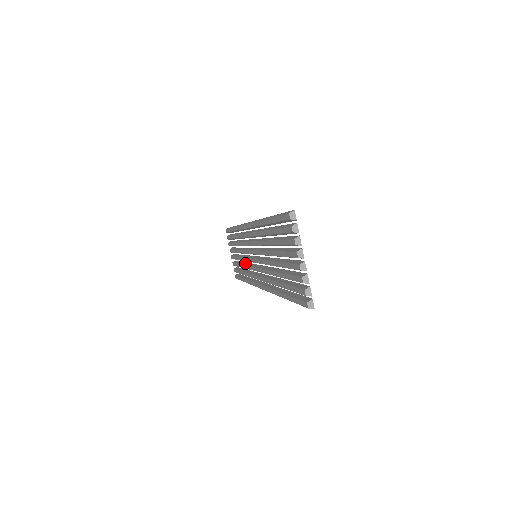
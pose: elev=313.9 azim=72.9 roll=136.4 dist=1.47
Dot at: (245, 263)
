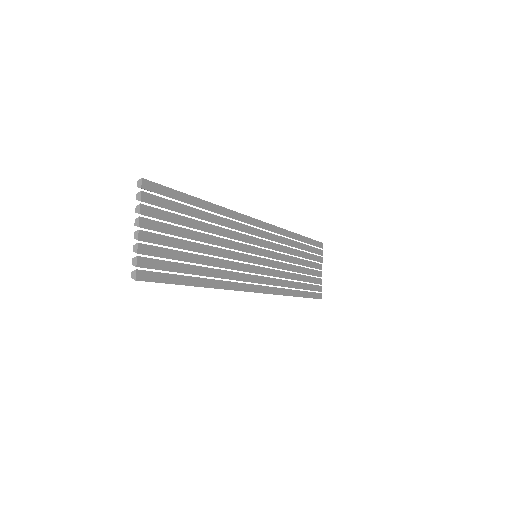
Dot at: (289, 273)
